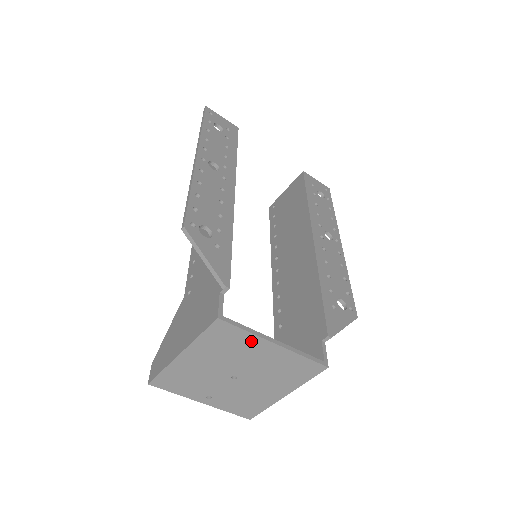
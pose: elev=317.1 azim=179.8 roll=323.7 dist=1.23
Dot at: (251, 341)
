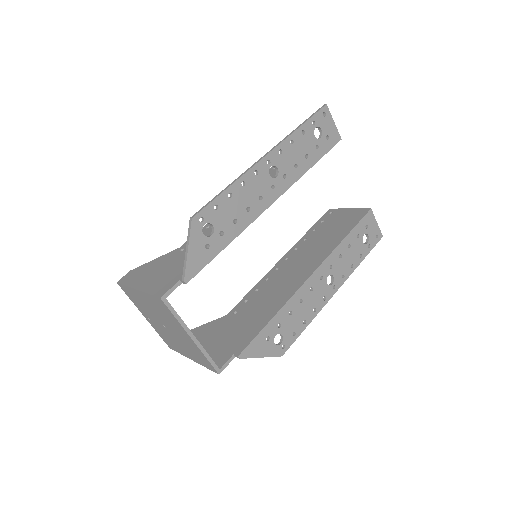
Dot at: (177, 323)
